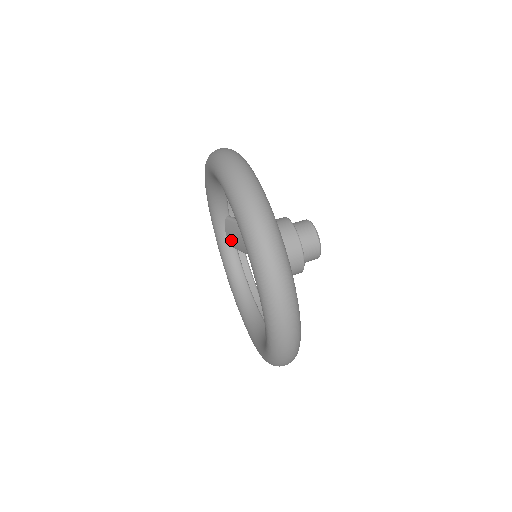
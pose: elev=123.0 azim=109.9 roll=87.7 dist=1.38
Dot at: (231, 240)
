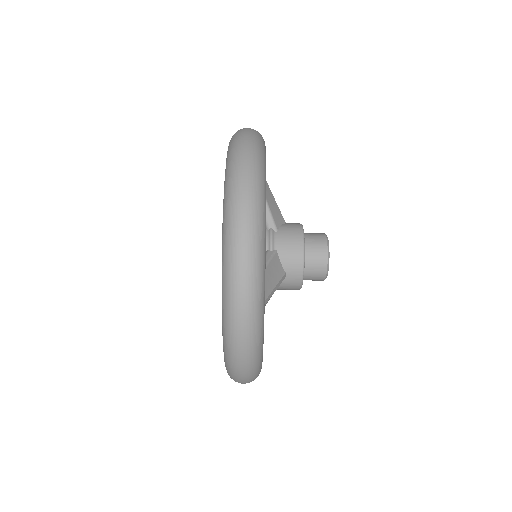
Dot at: occluded
